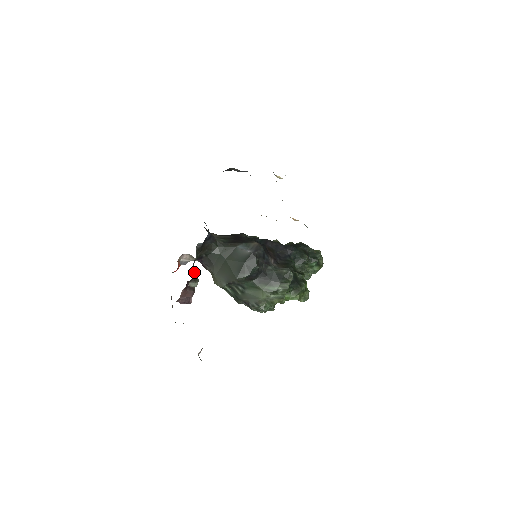
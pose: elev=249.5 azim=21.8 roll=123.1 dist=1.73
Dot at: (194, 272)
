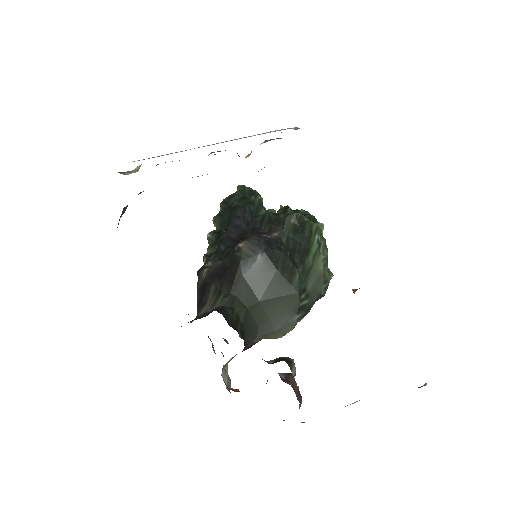
Dot at: (272, 361)
